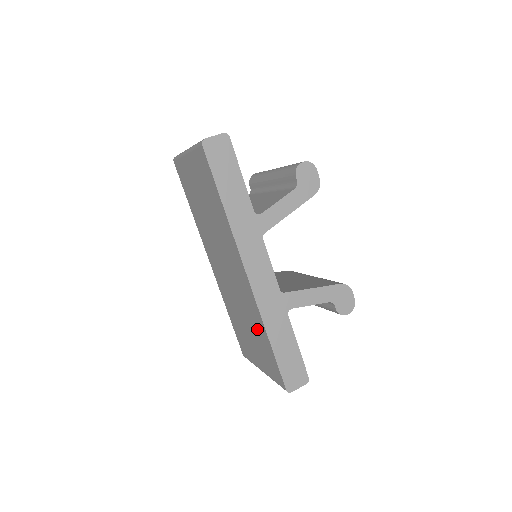
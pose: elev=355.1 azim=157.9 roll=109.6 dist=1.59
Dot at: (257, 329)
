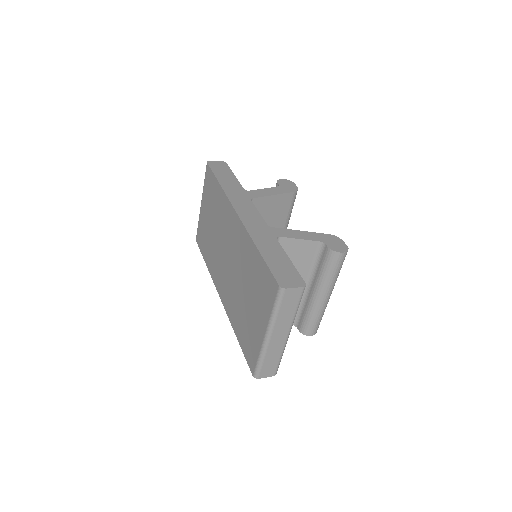
Dot at: (250, 266)
